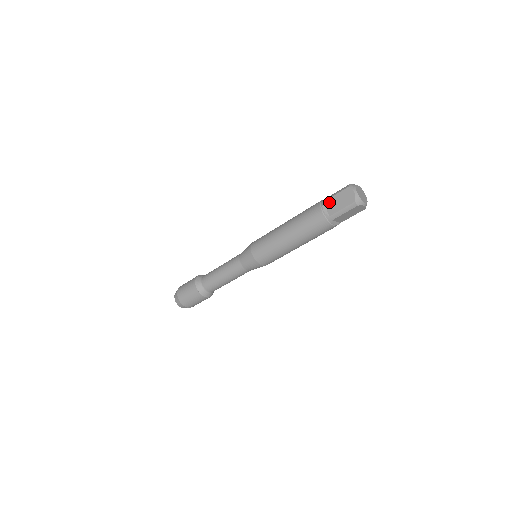
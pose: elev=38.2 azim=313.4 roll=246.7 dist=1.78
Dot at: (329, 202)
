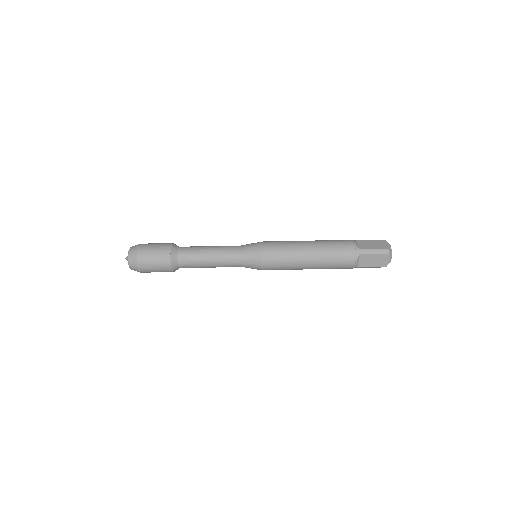
Dot at: (362, 242)
